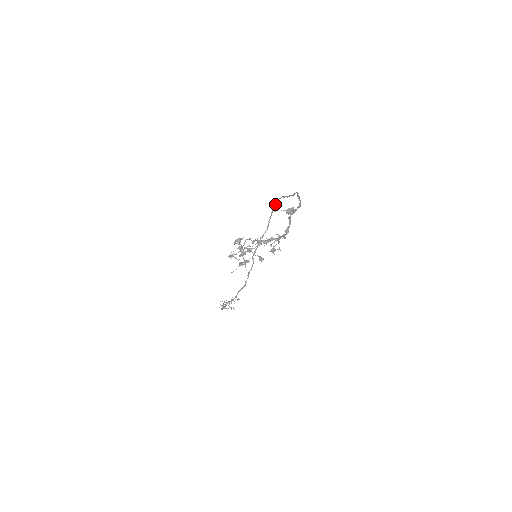
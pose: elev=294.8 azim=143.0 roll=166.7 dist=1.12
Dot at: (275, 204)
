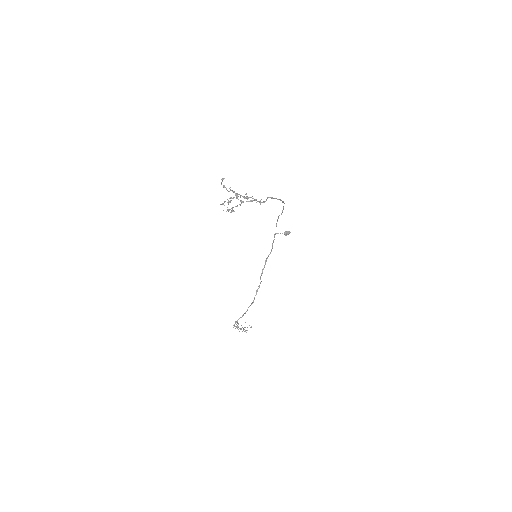
Dot at: occluded
